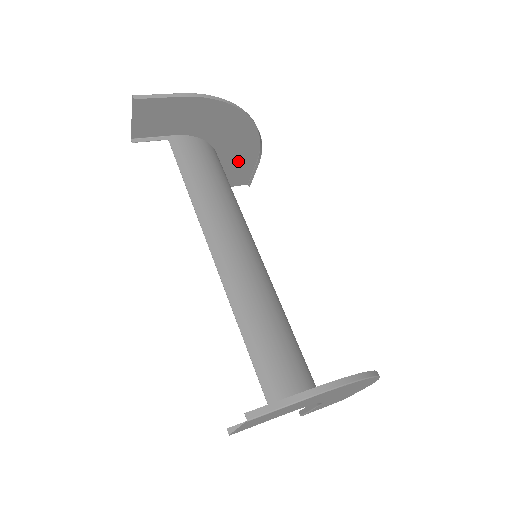
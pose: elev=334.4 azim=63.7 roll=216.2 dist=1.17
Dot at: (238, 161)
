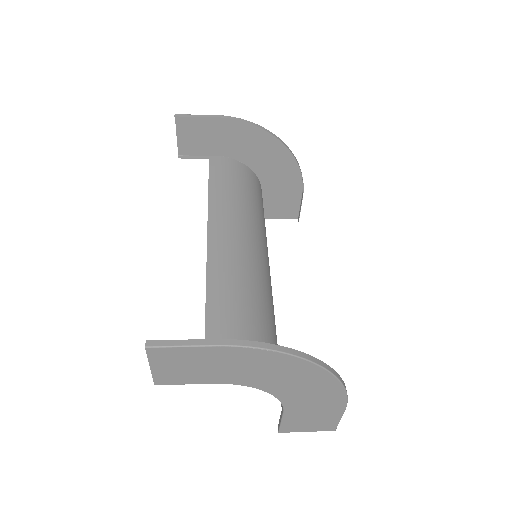
Dot at: (282, 191)
